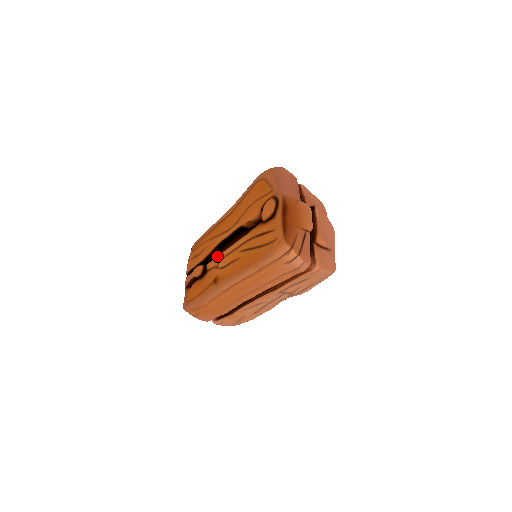
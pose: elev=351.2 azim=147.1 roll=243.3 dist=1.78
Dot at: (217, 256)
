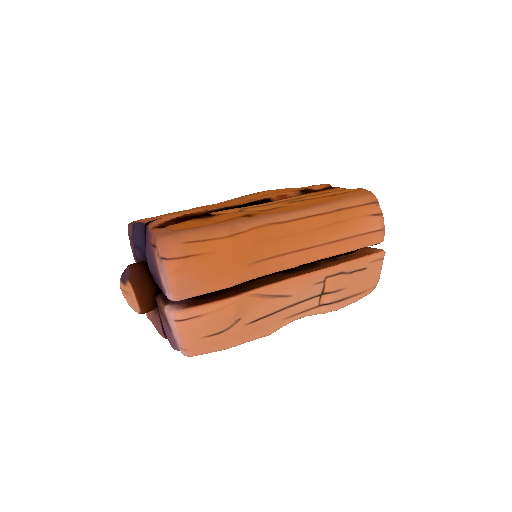
Dot at: occluded
